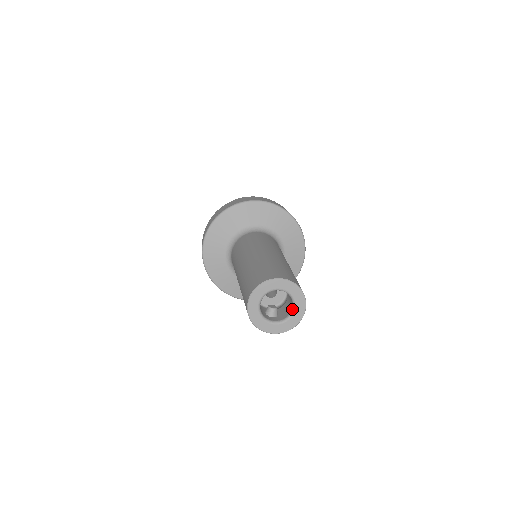
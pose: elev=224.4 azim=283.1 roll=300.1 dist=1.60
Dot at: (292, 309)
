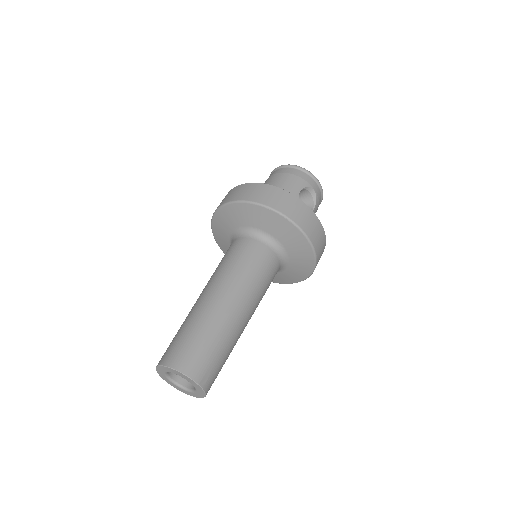
Dot at: (191, 383)
